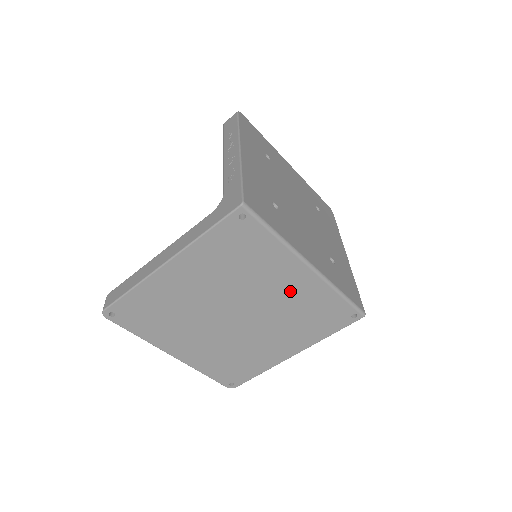
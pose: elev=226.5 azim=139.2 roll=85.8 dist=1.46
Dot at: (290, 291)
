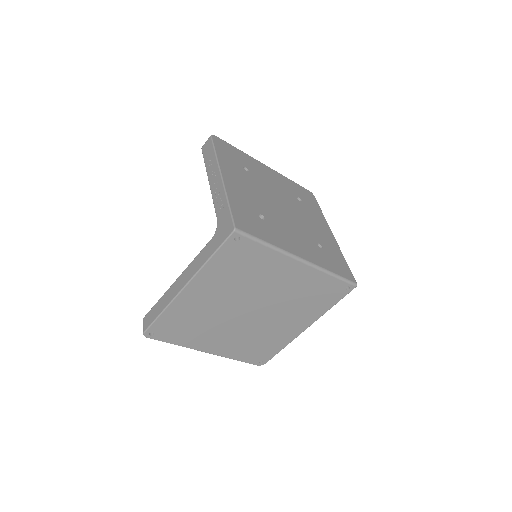
Dot at: (290, 283)
